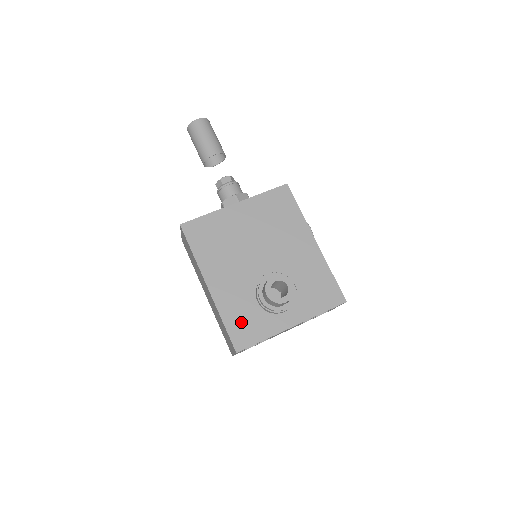
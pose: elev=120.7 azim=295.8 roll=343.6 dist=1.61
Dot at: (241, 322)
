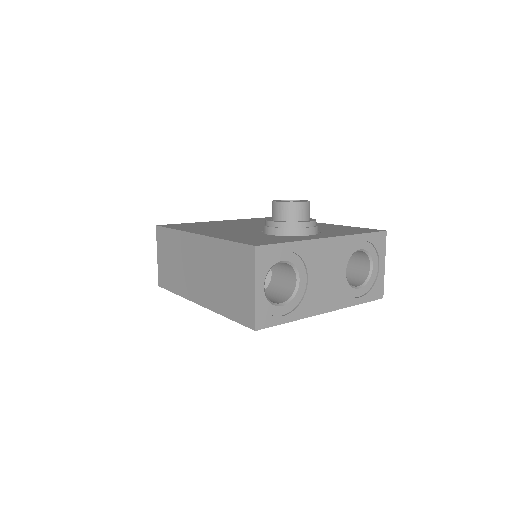
Dot at: (252, 239)
